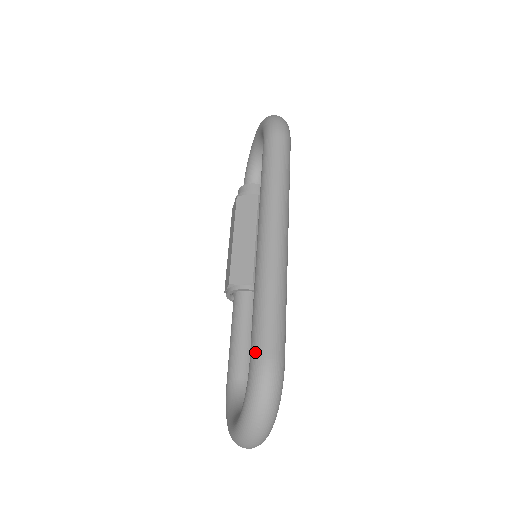
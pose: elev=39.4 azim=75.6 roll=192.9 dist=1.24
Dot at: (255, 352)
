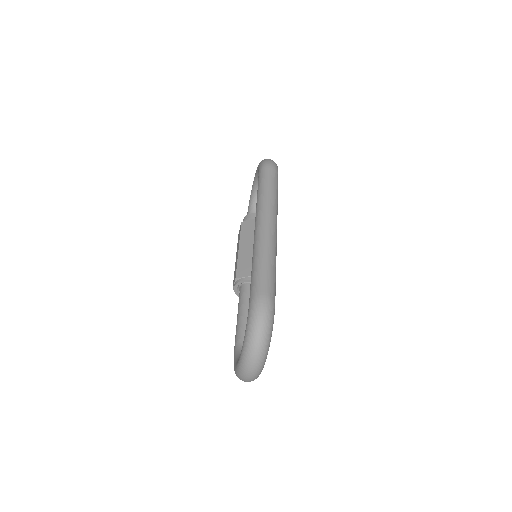
Dot at: (253, 293)
